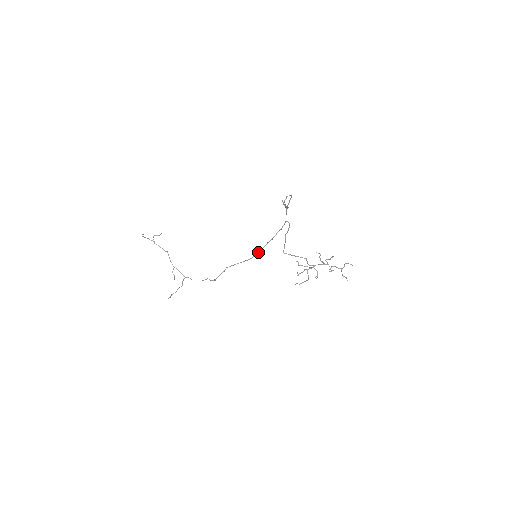
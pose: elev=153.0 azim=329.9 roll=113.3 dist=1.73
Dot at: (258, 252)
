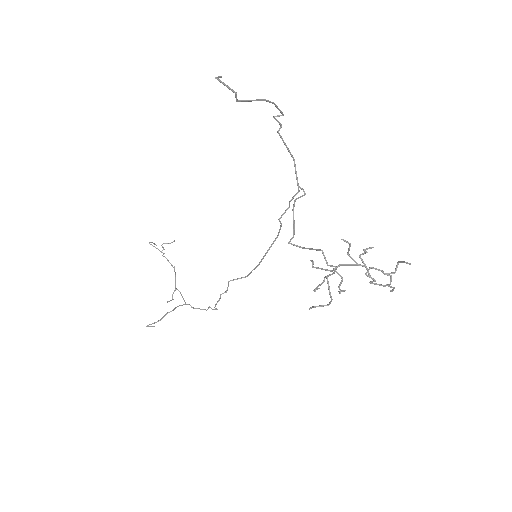
Dot at: (265, 253)
